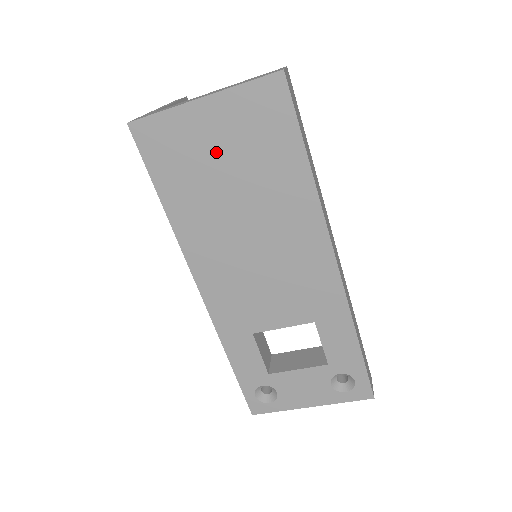
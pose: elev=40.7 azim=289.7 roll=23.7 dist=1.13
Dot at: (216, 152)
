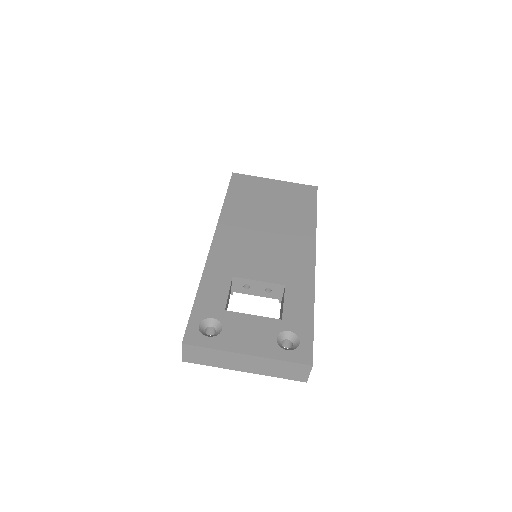
Dot at: (270, 195)
